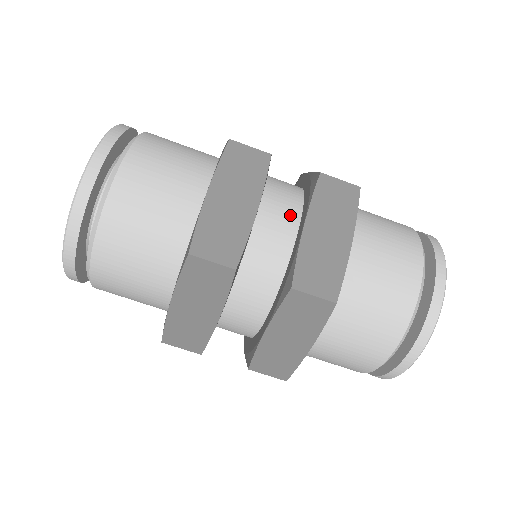
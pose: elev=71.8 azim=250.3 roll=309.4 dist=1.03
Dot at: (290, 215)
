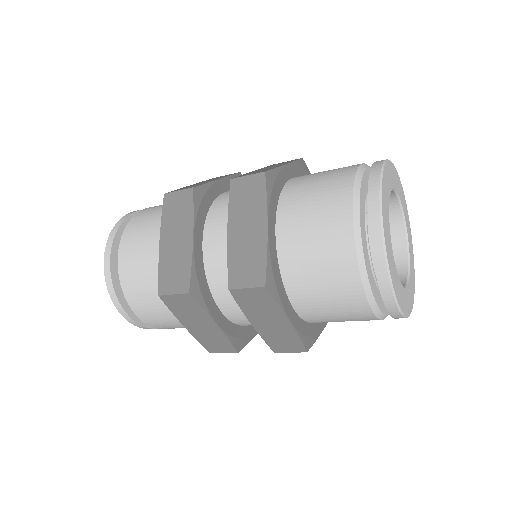
Dot at: occluded
